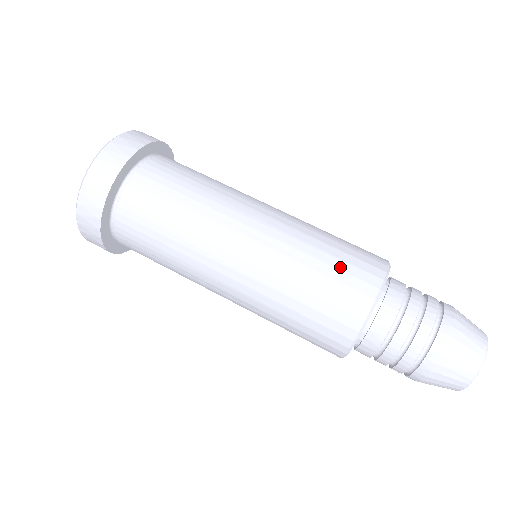
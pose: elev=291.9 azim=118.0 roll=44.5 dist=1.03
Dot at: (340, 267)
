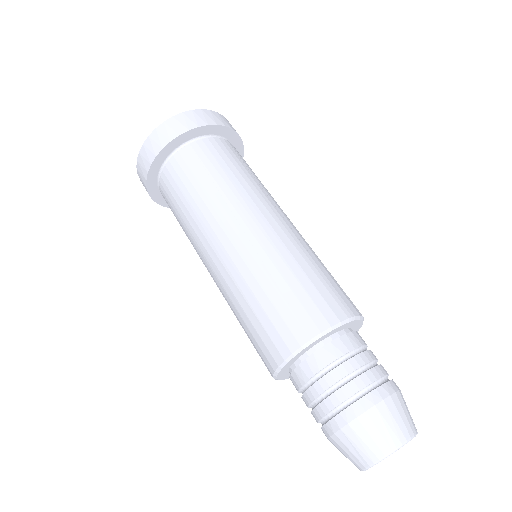
Dot at: (299, 295)
